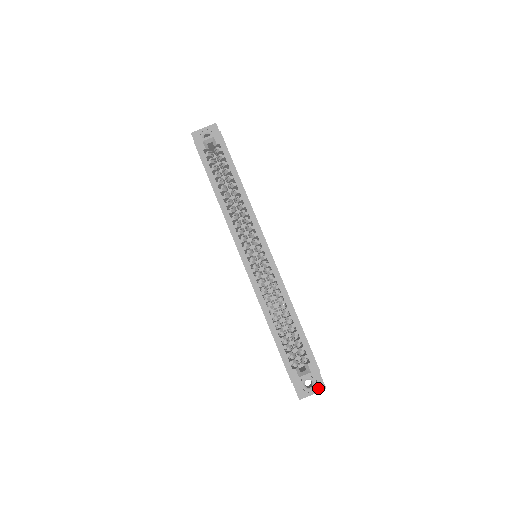
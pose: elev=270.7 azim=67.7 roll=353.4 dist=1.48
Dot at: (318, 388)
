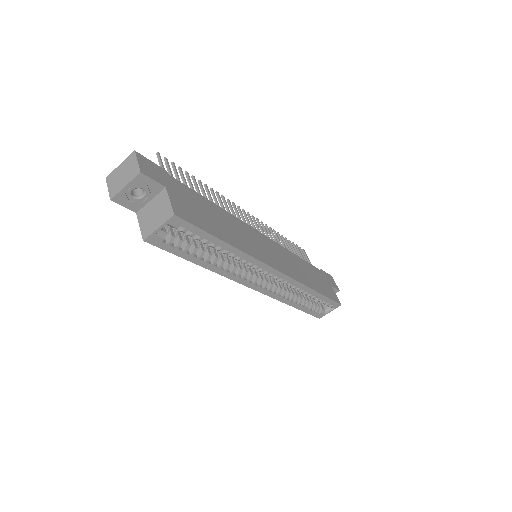
Dot at: occluded
